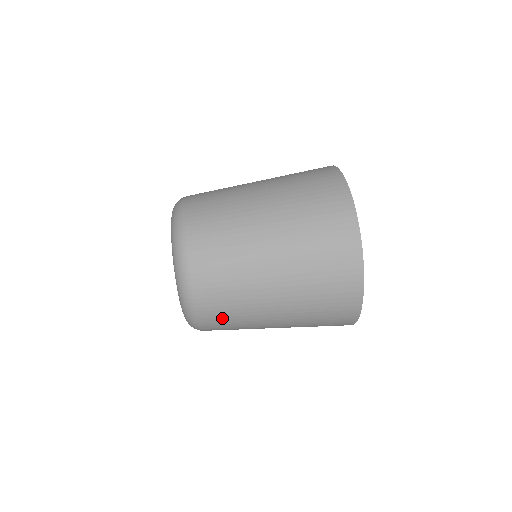
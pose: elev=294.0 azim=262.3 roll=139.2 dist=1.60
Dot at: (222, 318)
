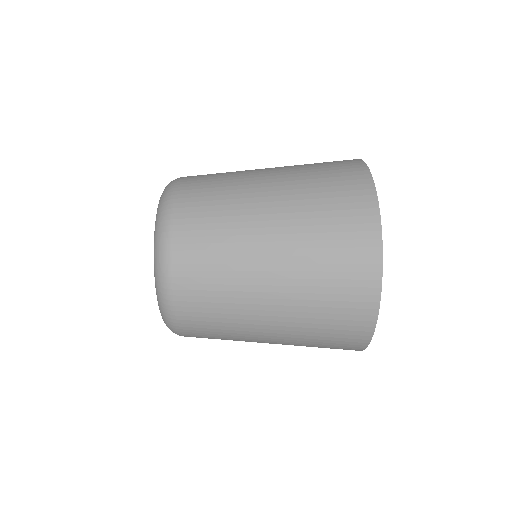
Dot at: (207, 336)
